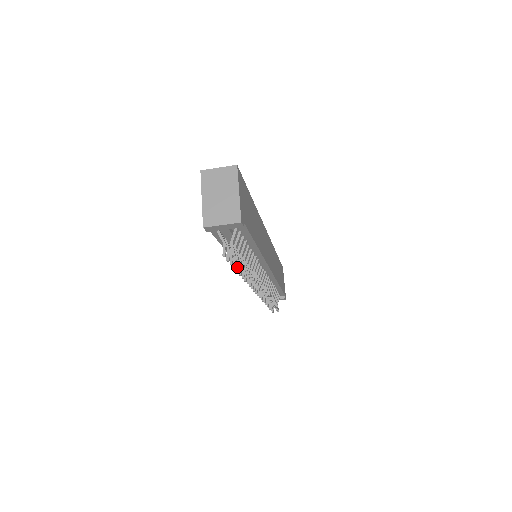
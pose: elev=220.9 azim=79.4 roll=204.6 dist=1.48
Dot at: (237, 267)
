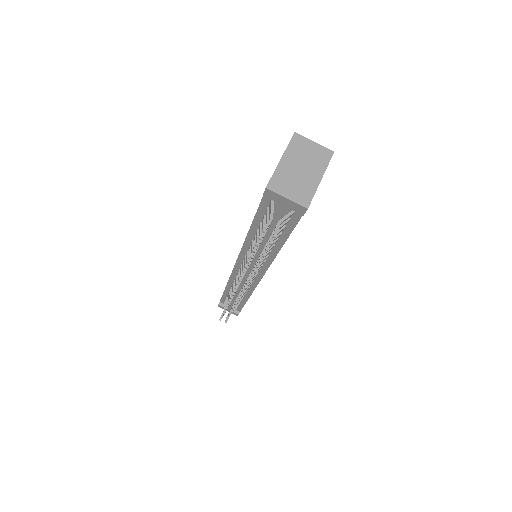
Dot at: occluded
